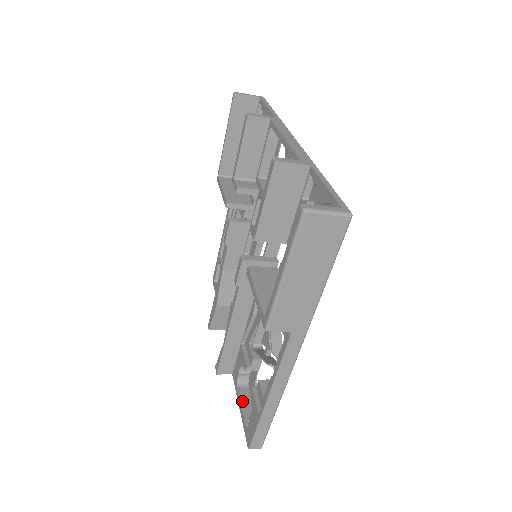
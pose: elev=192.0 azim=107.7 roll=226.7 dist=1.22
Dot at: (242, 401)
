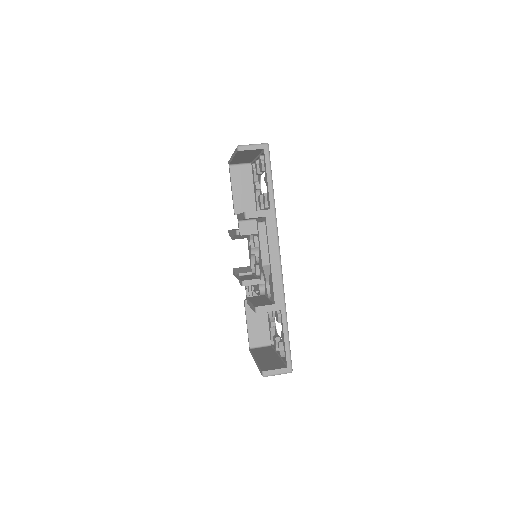
Dot at: occluded
